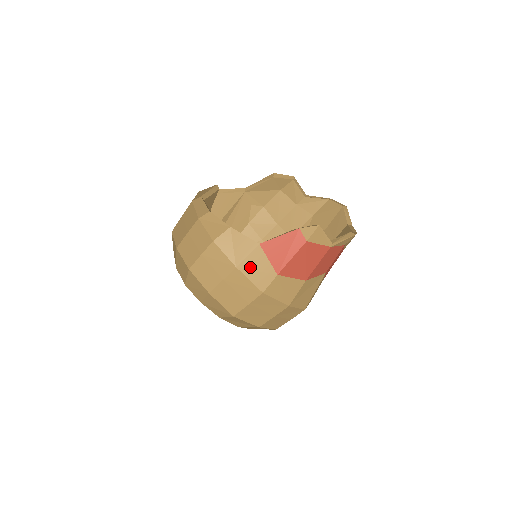
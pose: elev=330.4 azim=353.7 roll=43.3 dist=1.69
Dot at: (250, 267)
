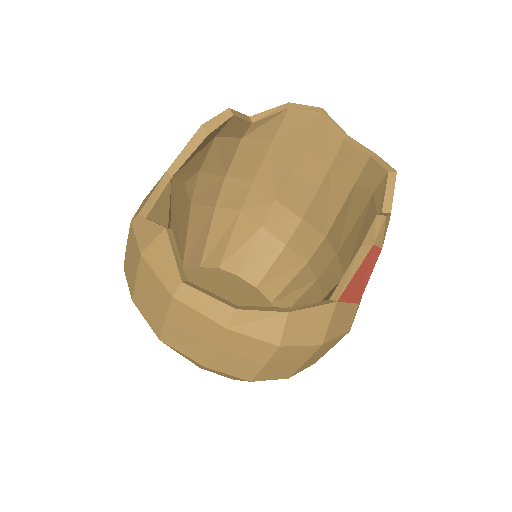
Dot at: (334, 329)
